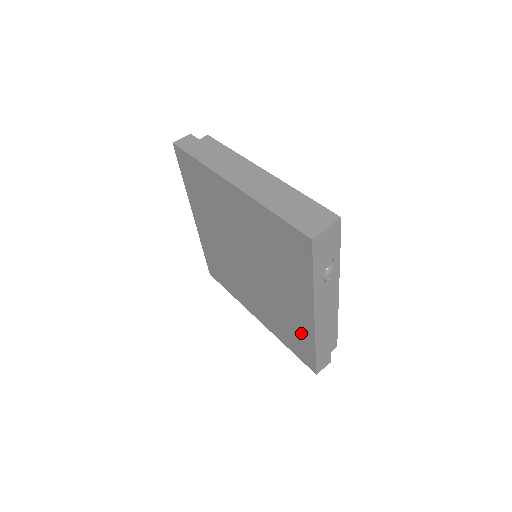
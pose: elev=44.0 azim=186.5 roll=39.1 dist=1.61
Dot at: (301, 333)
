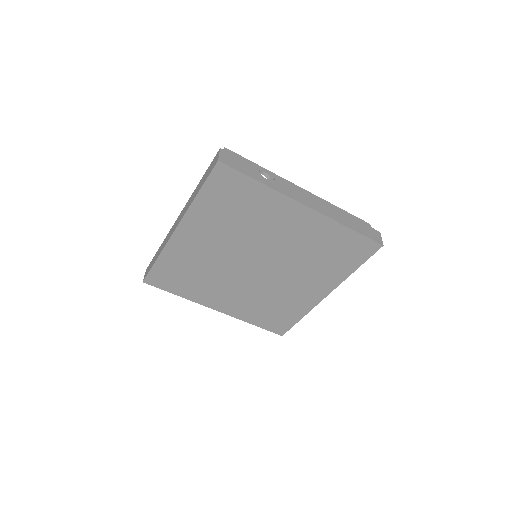
Dot at: (330, 236)
